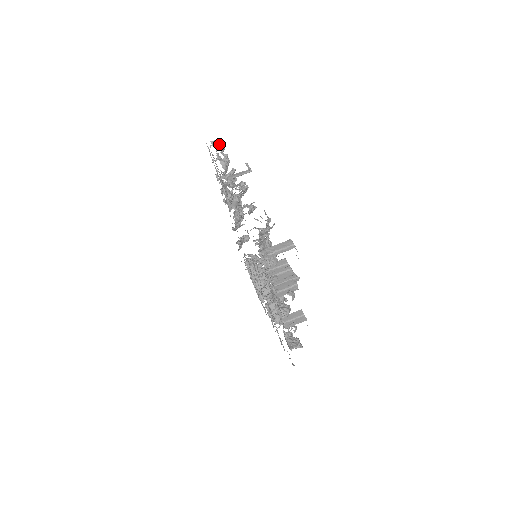
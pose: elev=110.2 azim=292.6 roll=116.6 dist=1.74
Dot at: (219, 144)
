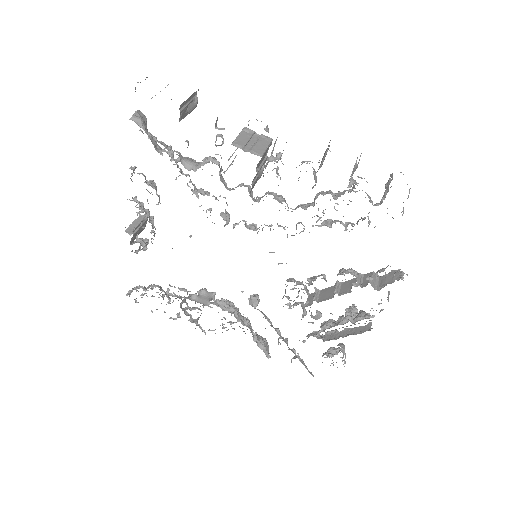
Dot at: (135, 288)
